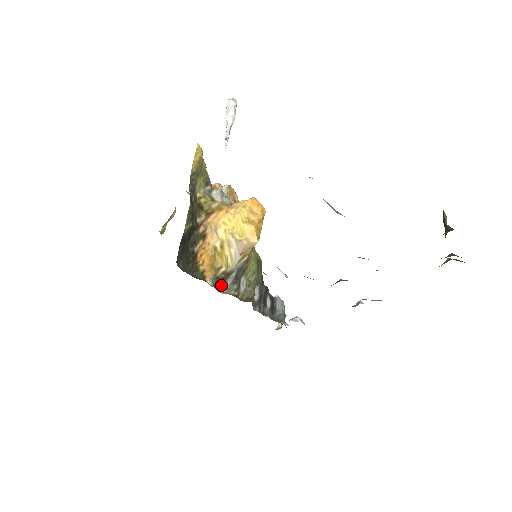
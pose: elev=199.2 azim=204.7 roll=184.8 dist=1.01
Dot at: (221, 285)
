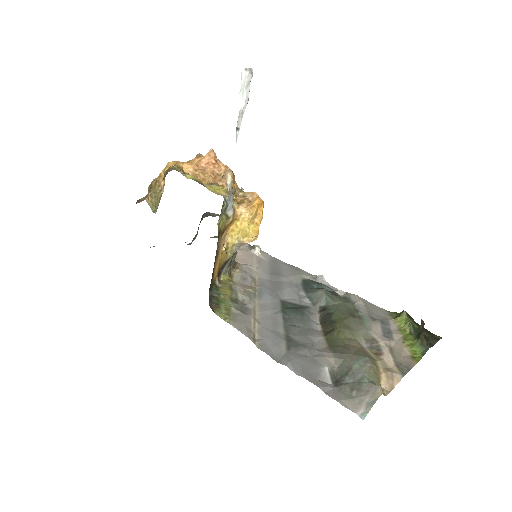
Dot at: (233, 297)
